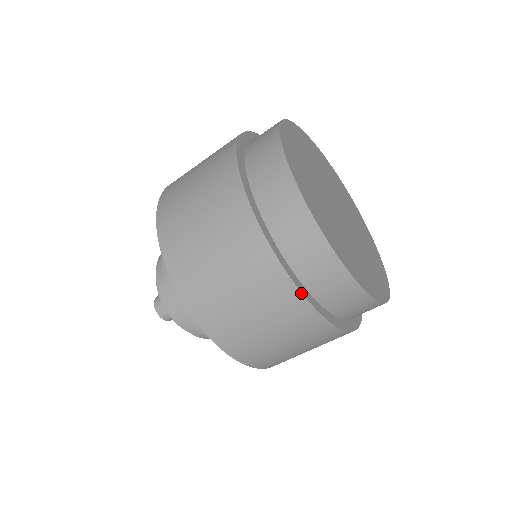
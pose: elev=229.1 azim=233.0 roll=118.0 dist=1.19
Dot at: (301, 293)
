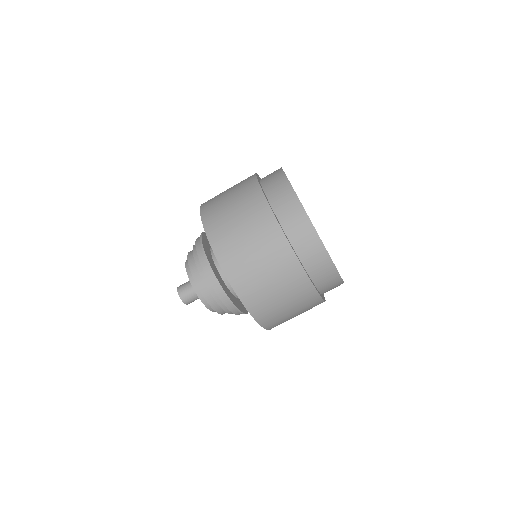
Dot at: (322, 298)
